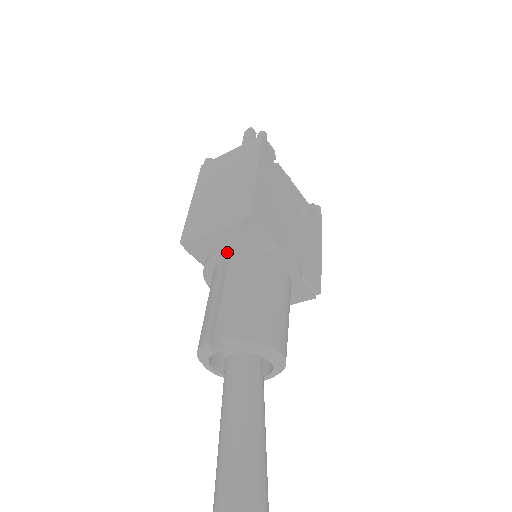
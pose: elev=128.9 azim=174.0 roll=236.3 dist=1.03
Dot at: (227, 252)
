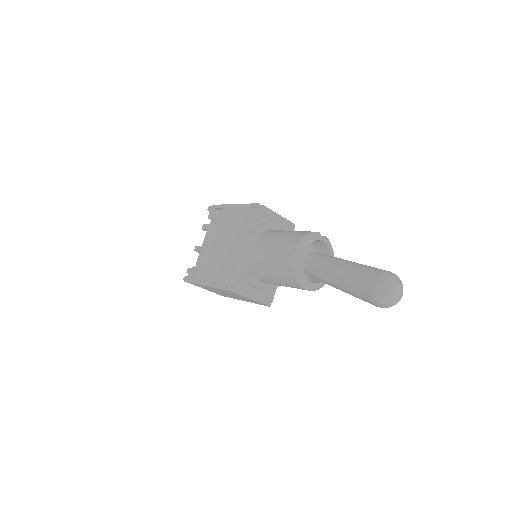
Dot at: (280, 228)
